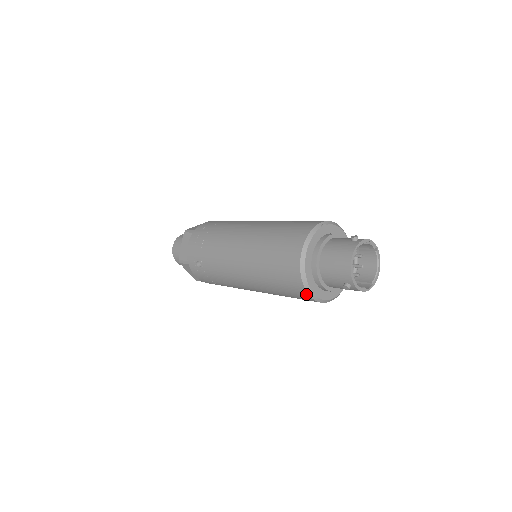
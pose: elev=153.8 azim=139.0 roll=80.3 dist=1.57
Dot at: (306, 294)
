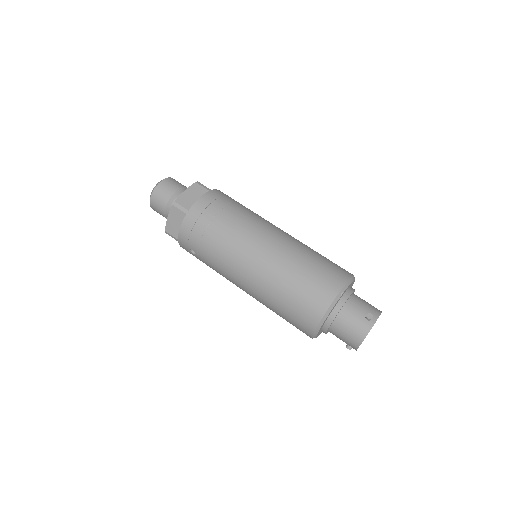
Dot at: occluded
